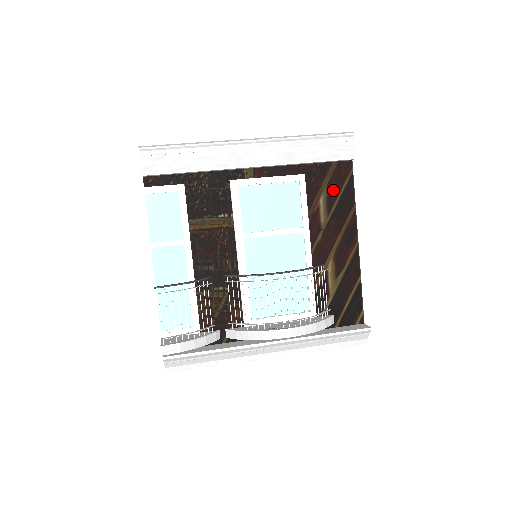
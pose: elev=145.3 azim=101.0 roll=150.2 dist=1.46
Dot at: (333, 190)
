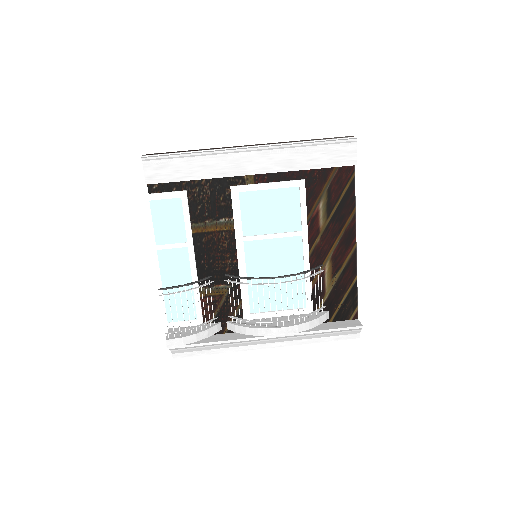
Dot at: (333, 194)
